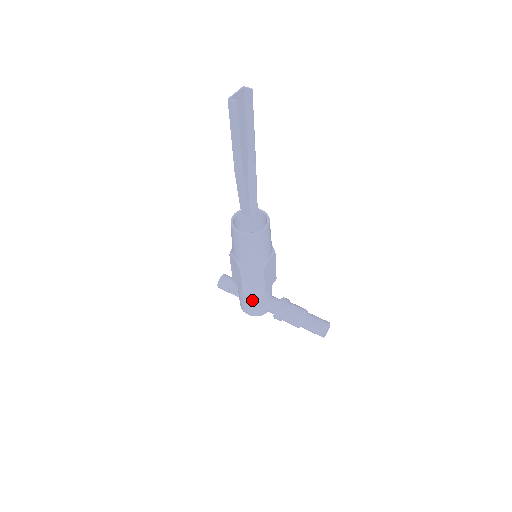
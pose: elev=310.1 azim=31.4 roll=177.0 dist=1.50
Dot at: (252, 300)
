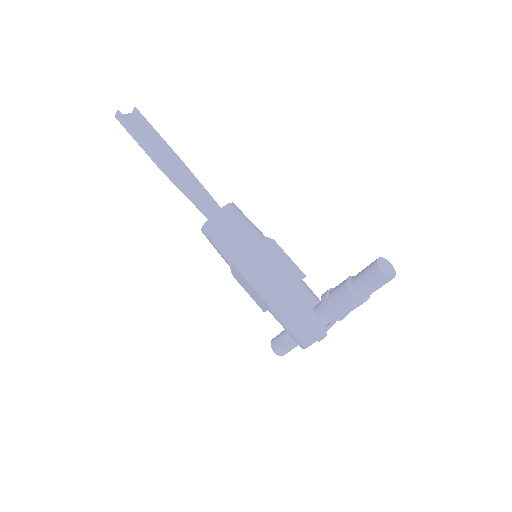
Dot at: (289, 312)
